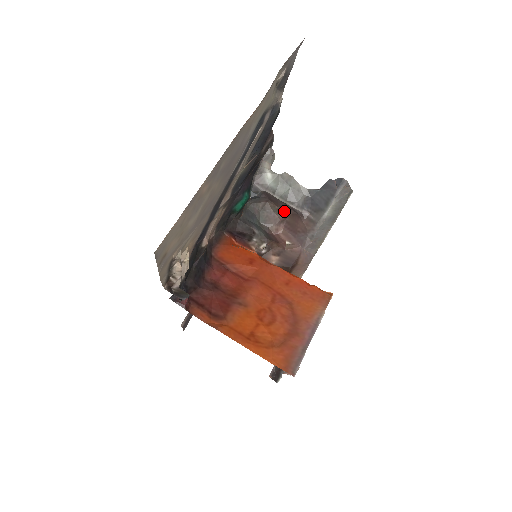
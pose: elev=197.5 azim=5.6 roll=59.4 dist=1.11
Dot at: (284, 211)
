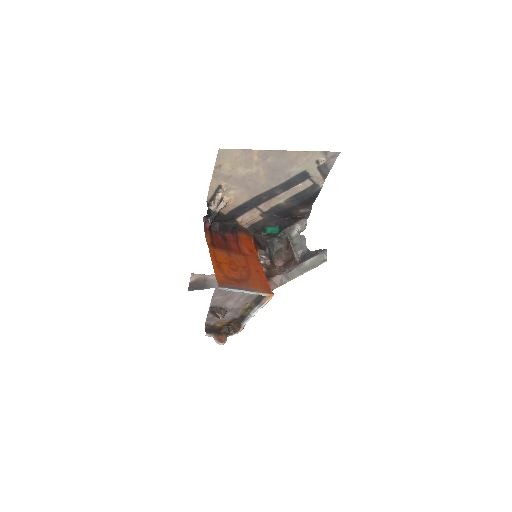
Dot at: (289, 255)
